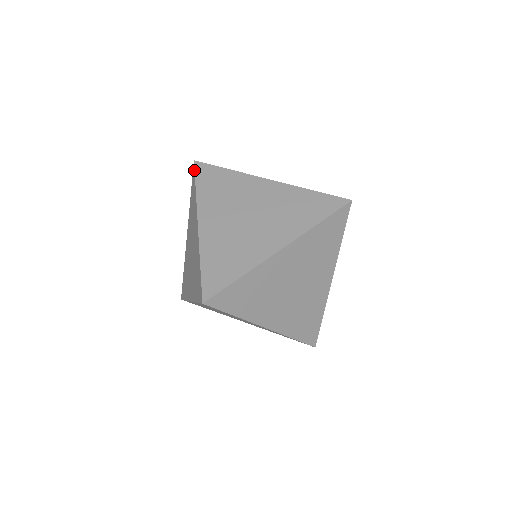
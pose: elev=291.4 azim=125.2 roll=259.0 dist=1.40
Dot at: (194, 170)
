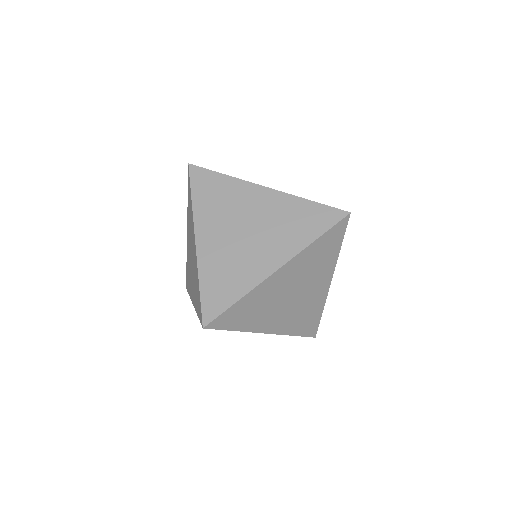
Dot at: (189, 175)
